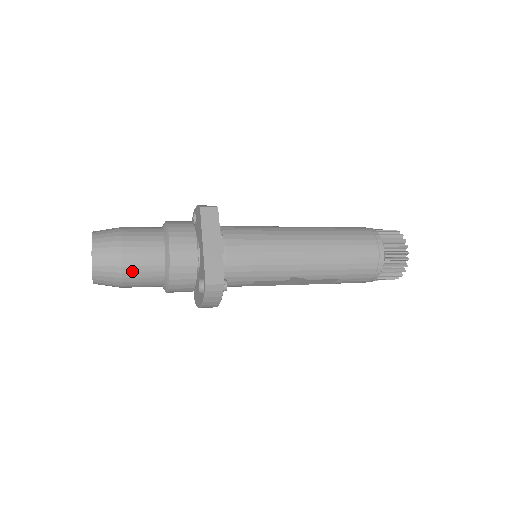
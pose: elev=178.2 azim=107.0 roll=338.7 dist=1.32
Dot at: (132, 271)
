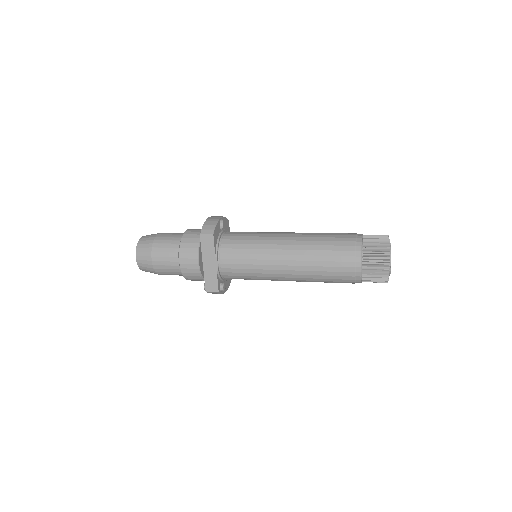
Dot at: (163, 273)
